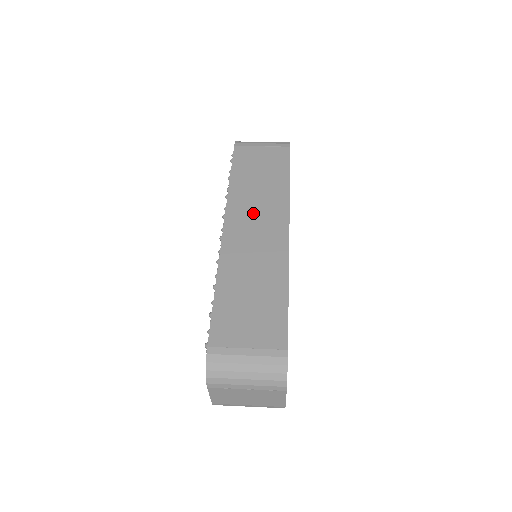
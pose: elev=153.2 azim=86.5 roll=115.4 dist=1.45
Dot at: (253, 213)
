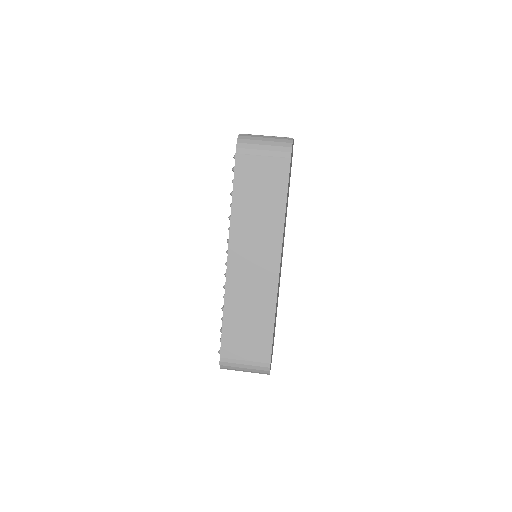
Dot at: (252, 245)
